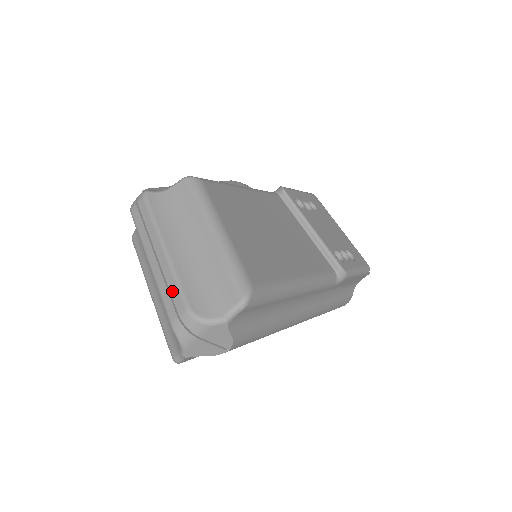
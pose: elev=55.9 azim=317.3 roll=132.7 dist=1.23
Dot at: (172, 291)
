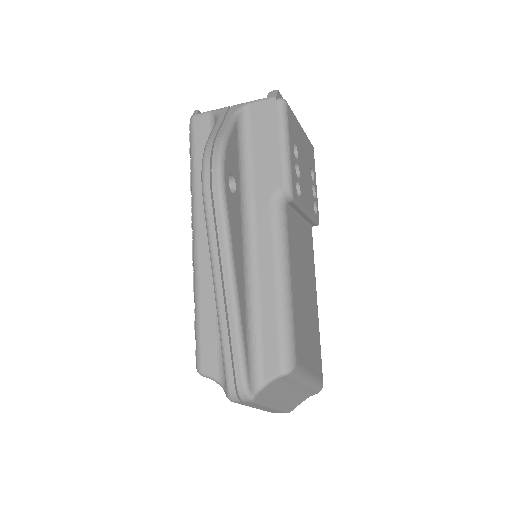
Dot at: occluded
